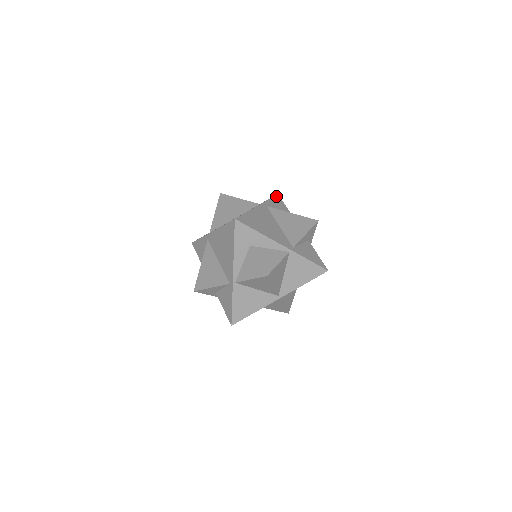
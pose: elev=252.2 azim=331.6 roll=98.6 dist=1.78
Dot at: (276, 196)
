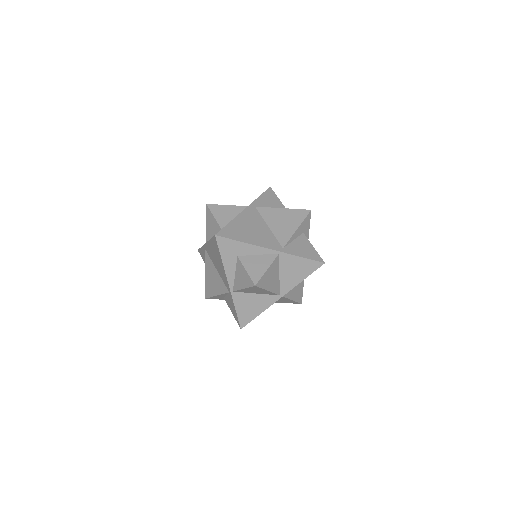
Dot at: (268, 190)
